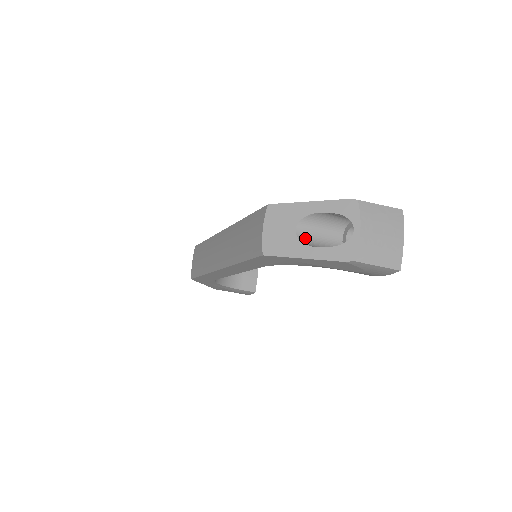
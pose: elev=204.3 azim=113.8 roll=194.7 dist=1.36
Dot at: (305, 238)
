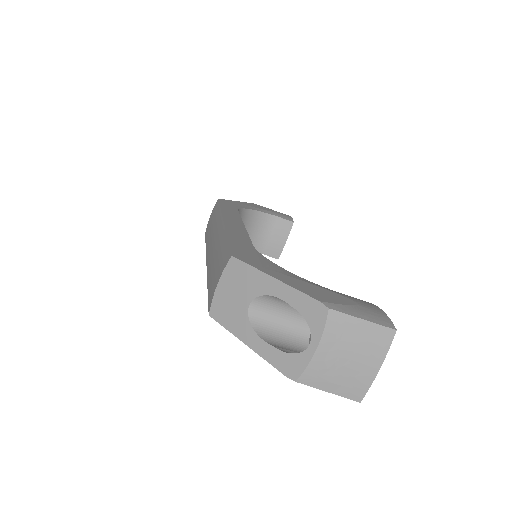
Dot at: (259, 318)
